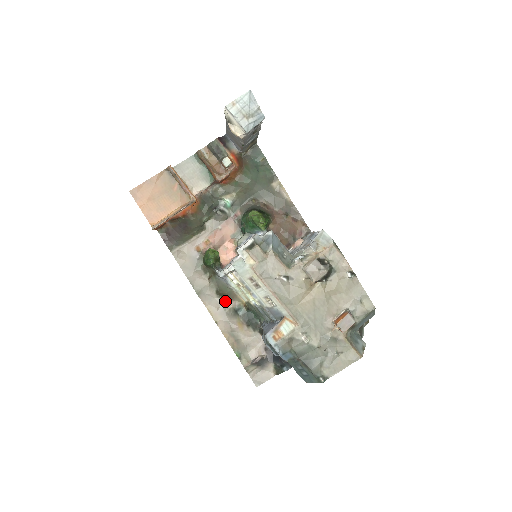
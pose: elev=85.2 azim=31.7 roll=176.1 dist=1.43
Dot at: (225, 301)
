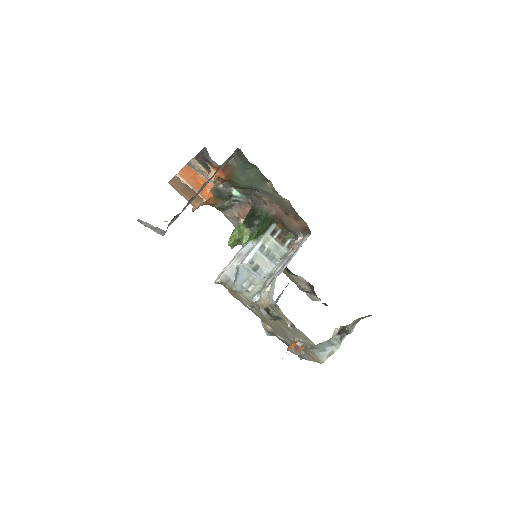
Dot at: occluded
